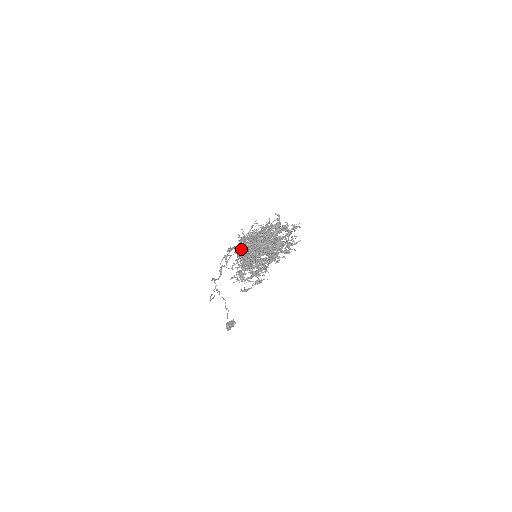
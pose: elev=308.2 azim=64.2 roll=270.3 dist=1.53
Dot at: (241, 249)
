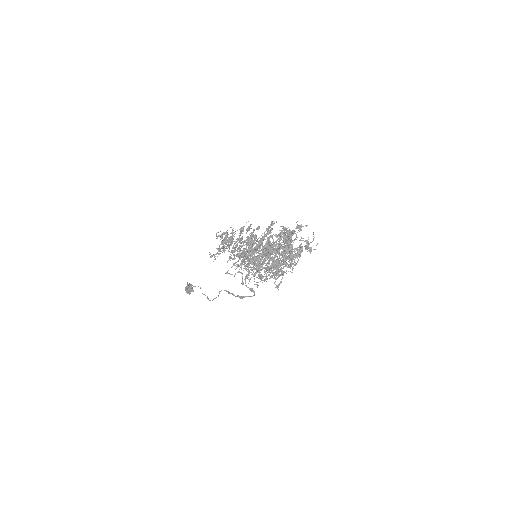
Dot at: occluded
